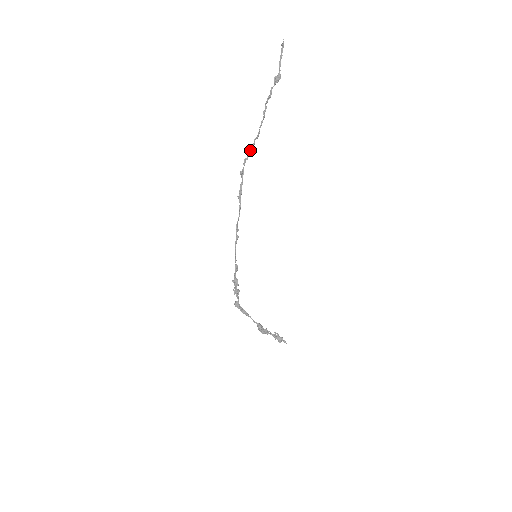
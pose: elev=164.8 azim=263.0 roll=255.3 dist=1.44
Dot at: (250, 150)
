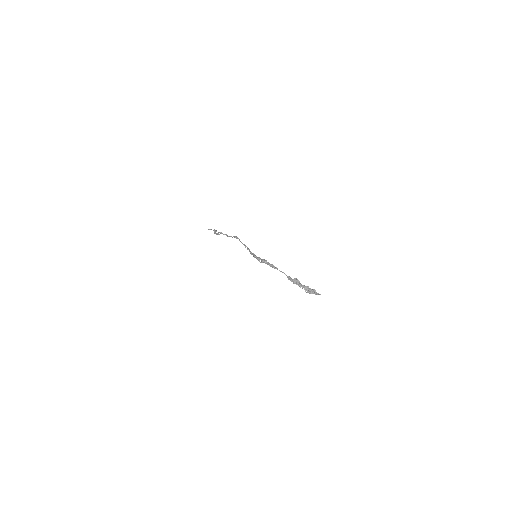
Dot at: occluded
